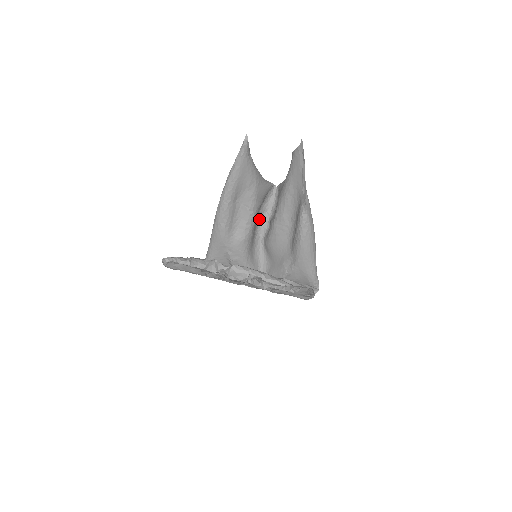
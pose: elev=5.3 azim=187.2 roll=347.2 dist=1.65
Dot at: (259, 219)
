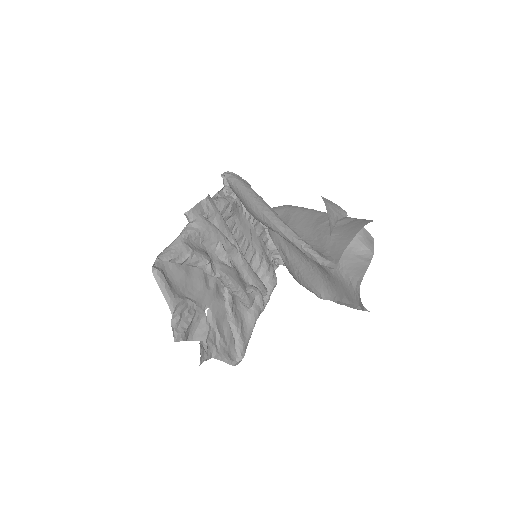
Dot at: (304, 210)
